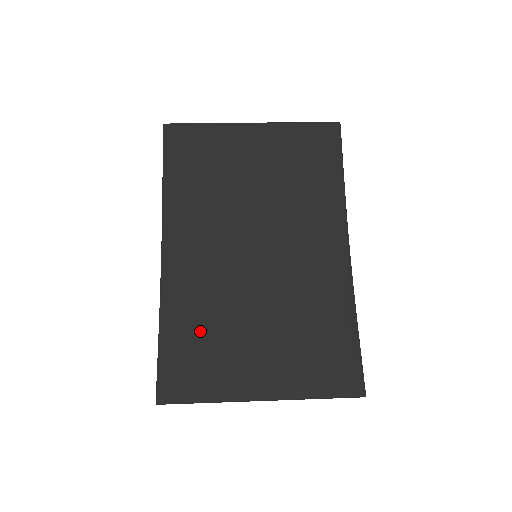
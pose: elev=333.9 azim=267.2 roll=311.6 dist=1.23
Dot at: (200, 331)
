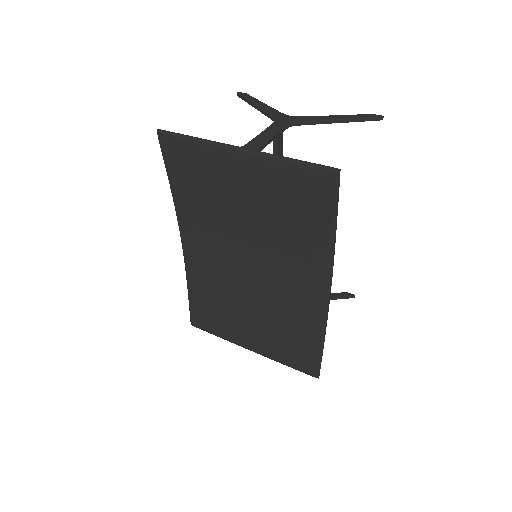
Dot at: (211, 300)
